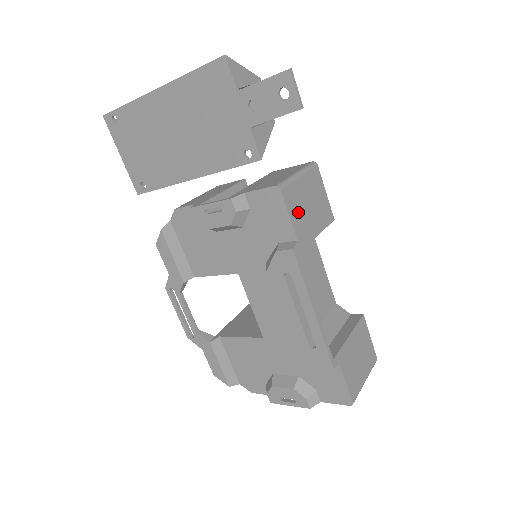
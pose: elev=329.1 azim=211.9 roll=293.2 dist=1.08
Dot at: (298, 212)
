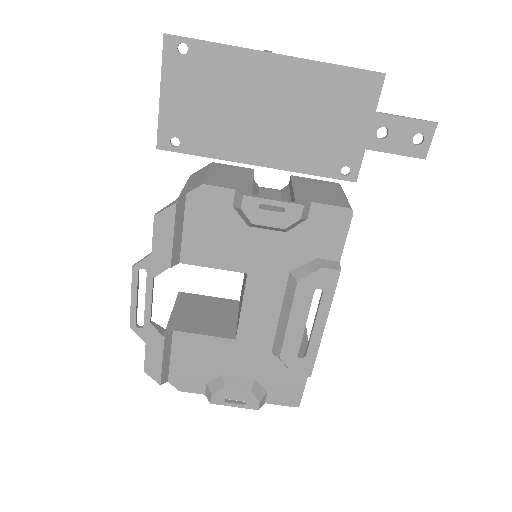
Dot at: occluded
